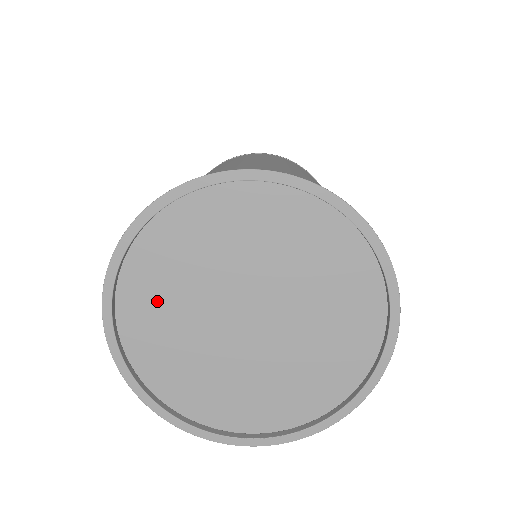
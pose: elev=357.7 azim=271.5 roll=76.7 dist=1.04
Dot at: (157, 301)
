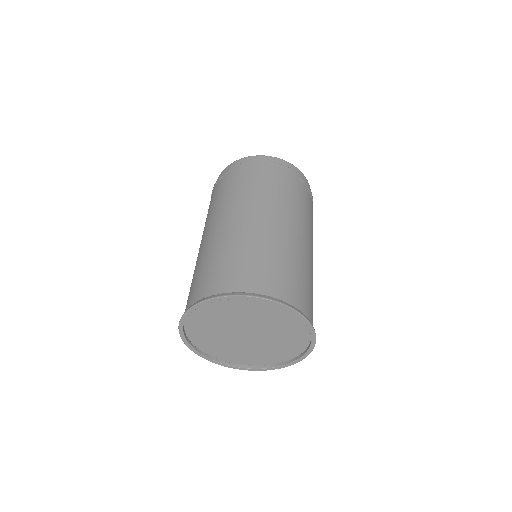
Dot at: (204, 332)
